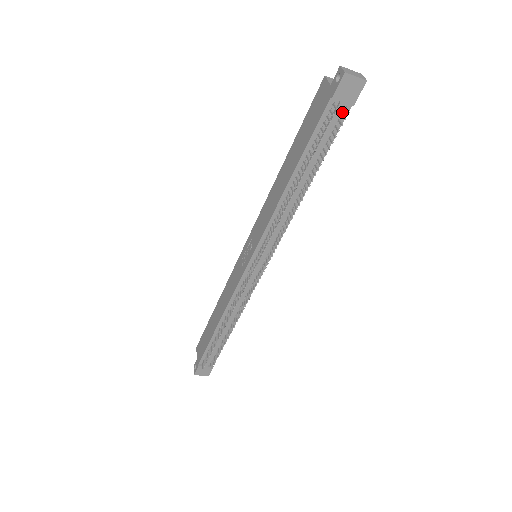
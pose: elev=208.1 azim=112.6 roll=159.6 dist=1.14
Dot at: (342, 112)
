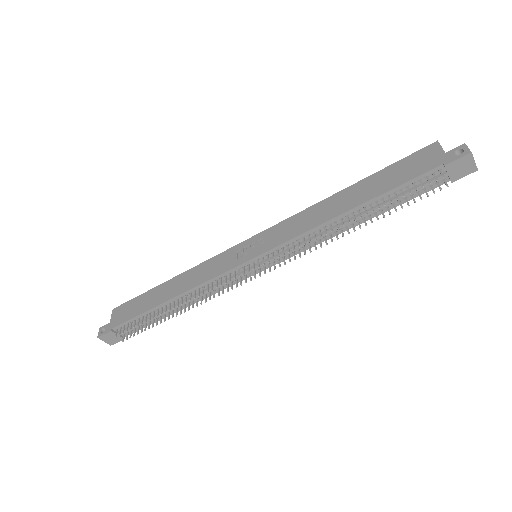
Dot at: (438, 181)
